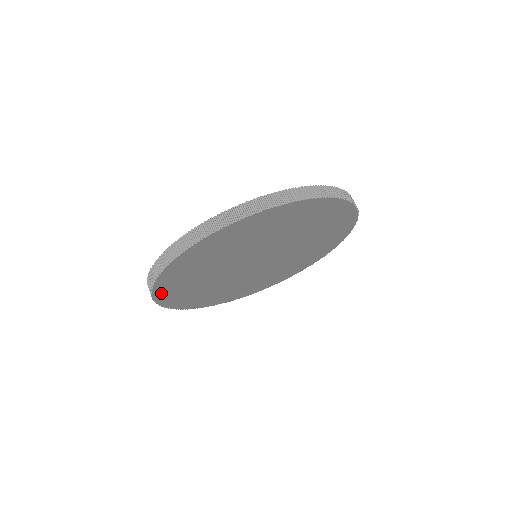
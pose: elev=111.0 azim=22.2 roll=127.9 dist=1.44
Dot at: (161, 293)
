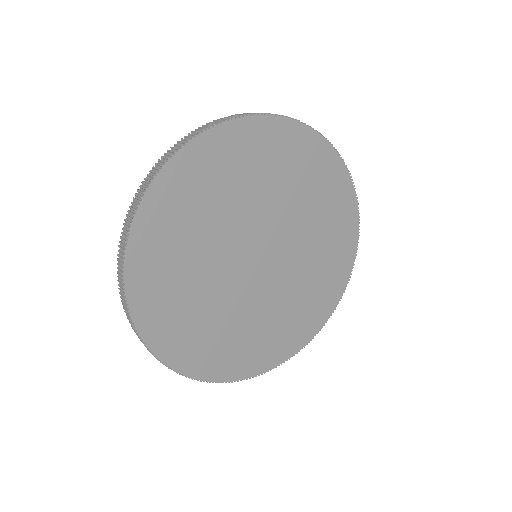
Dot at: (139, 299)
